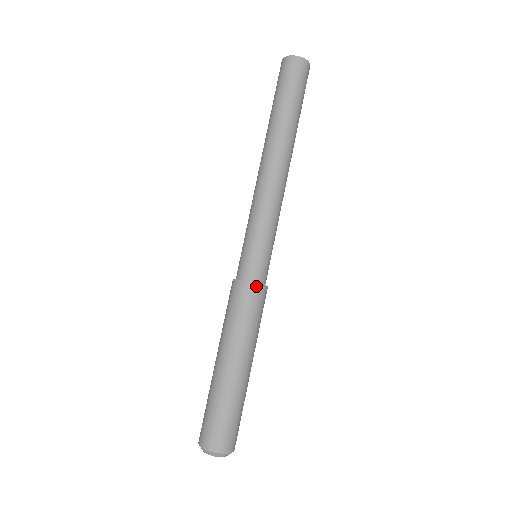
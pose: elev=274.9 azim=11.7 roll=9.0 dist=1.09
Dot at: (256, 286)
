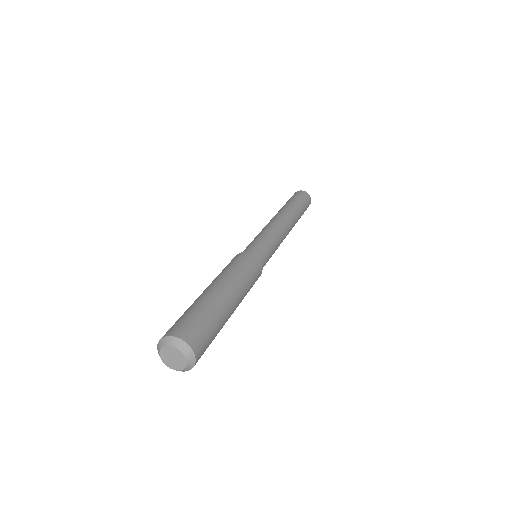
Dot at: (246, 253)
